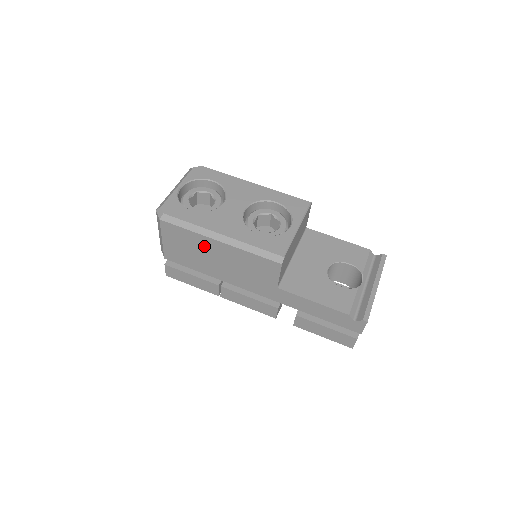
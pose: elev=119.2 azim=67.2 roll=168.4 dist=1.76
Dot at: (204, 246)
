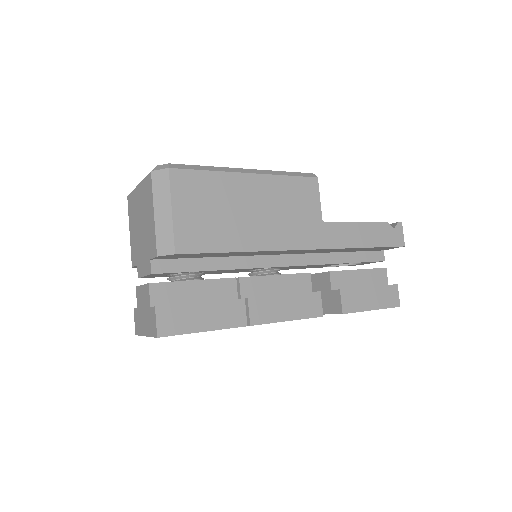
Dot at: (233, 192)
